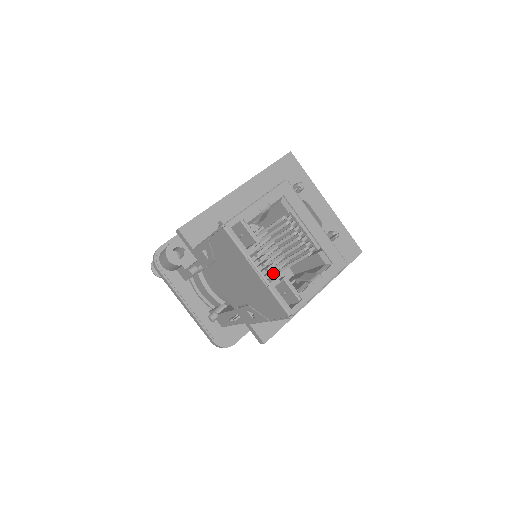
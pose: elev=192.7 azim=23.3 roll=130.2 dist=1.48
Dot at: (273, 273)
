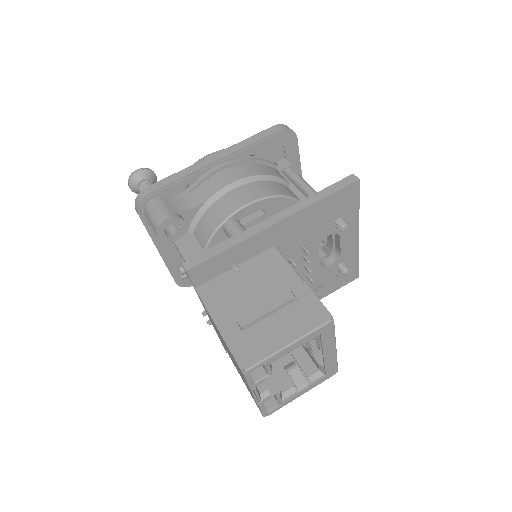
Dot at: occluded
